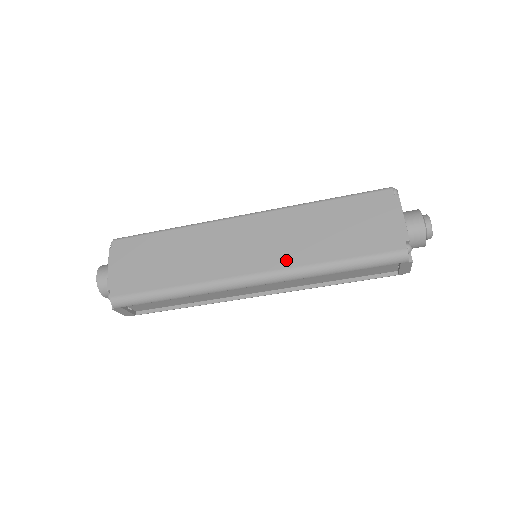
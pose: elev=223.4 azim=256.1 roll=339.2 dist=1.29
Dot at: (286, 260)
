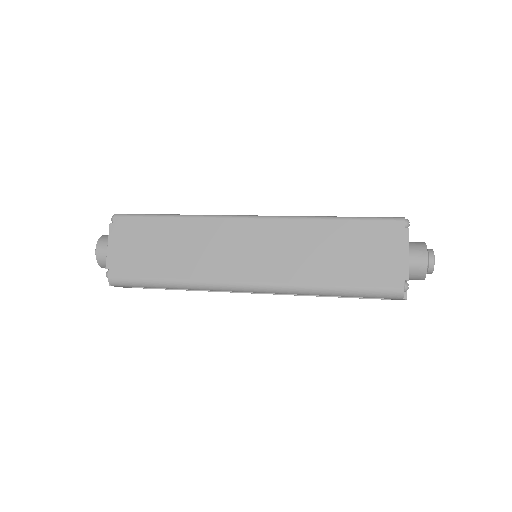
Dot at: (284, 275)
